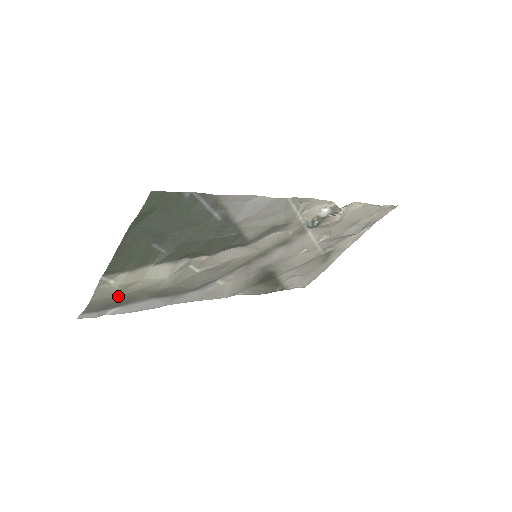
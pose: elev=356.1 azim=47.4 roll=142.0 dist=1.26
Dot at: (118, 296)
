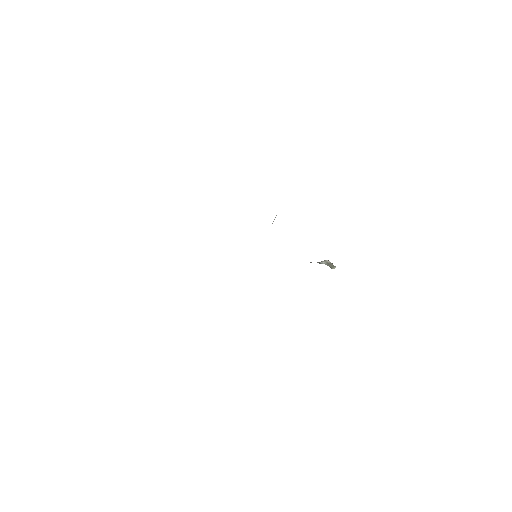
Dot at: occluded
